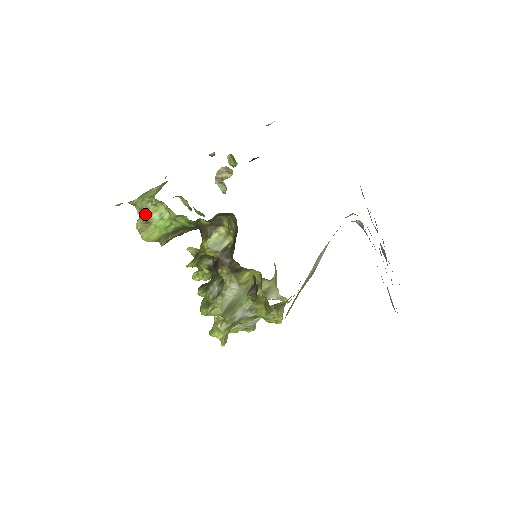
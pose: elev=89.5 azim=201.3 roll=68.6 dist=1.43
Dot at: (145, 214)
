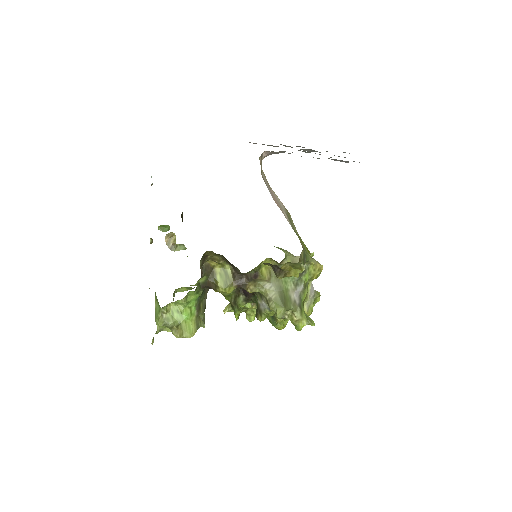
Dot at: (170, 324)
